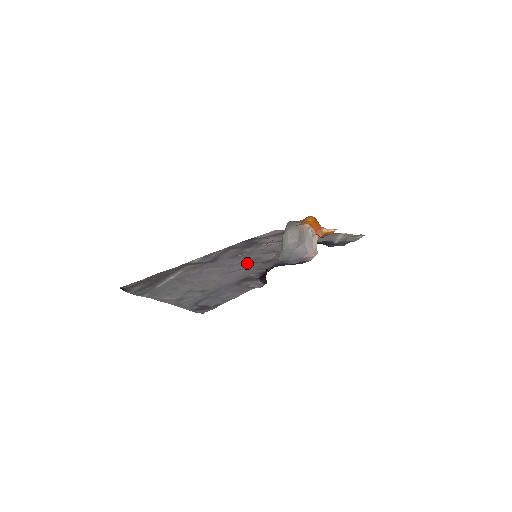
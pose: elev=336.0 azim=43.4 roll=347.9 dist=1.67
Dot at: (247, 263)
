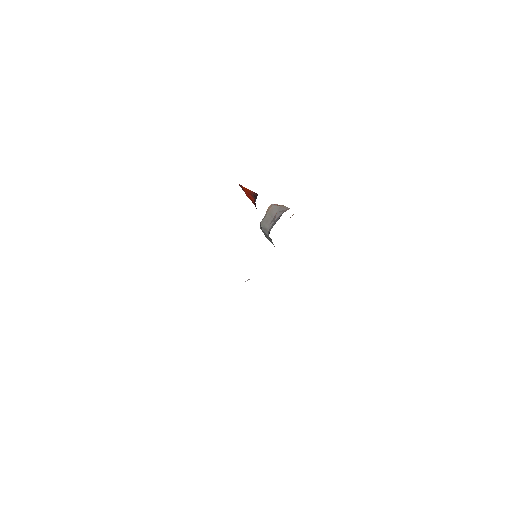
Dot at: occluded
